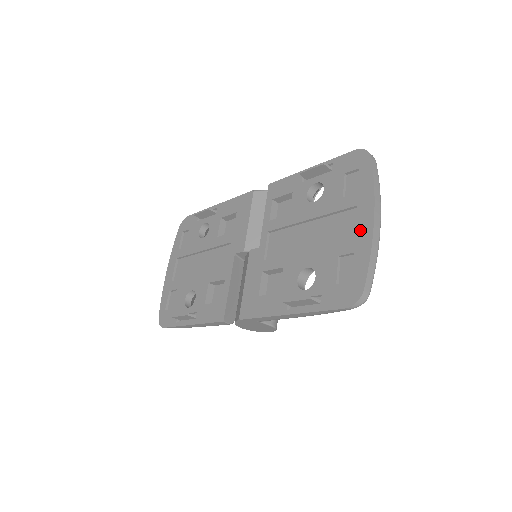
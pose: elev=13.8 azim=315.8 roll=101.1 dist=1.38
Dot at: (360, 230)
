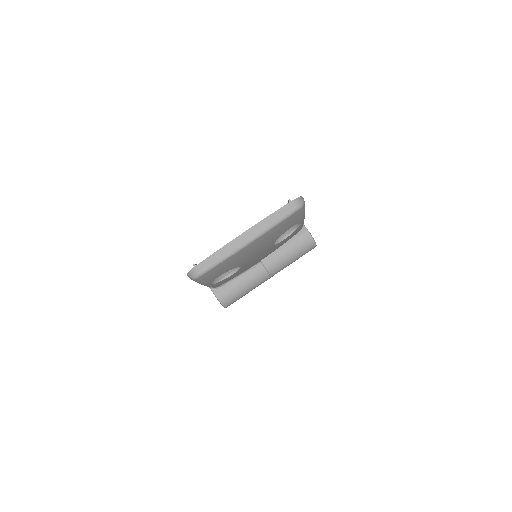
Dot at: occluded
